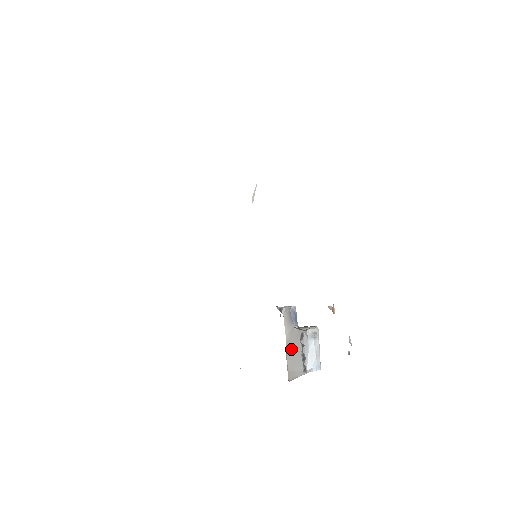
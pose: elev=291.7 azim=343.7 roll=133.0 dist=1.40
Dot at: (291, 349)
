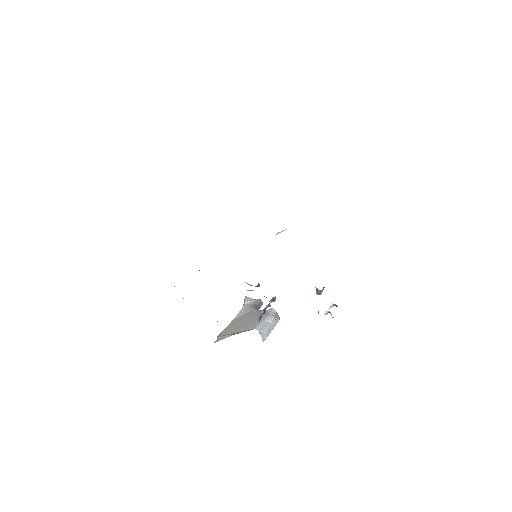
Dot at: (238, 322)
